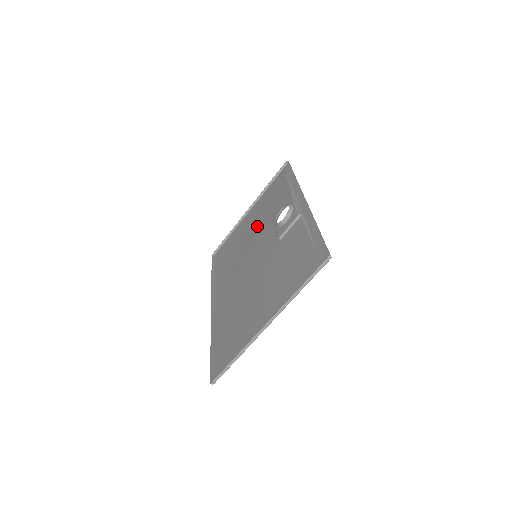
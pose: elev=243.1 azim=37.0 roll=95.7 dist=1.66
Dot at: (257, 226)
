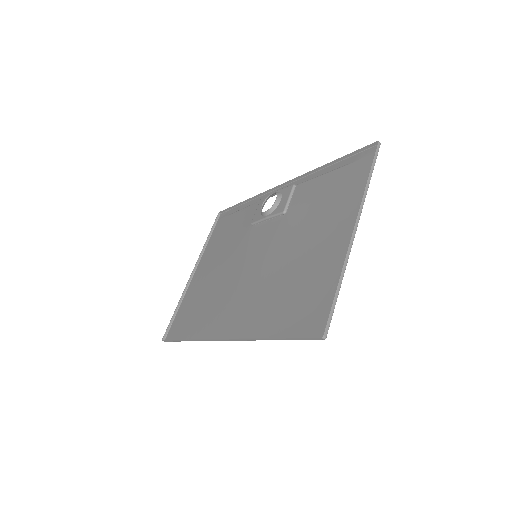
Dot at: (227, 255)
